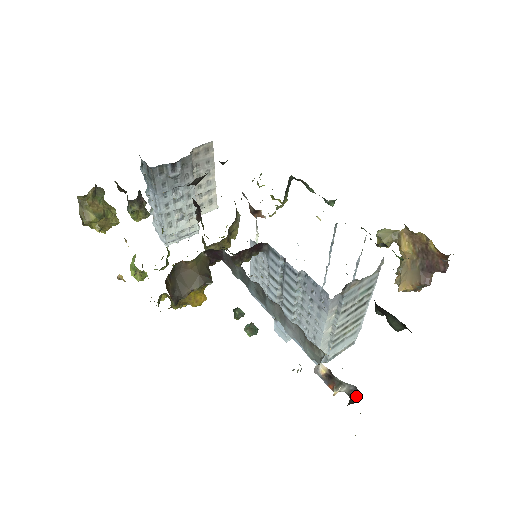
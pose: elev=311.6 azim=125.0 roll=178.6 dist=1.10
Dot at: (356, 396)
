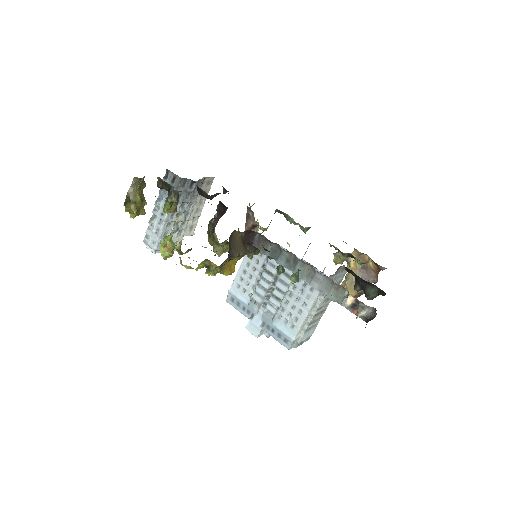
Dot at: (375, 314)
